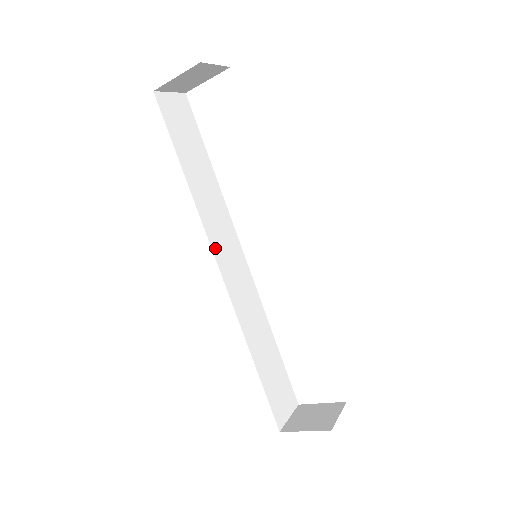
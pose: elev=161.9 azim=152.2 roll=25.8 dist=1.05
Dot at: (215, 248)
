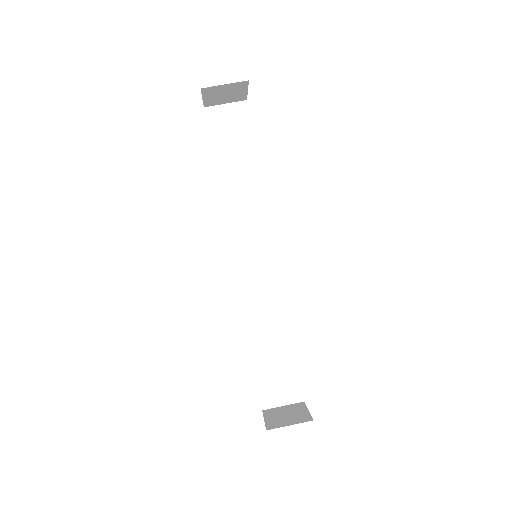
Dot at: (235, 241)
